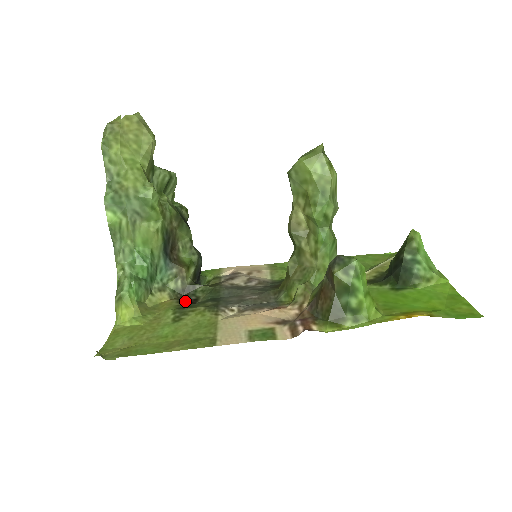
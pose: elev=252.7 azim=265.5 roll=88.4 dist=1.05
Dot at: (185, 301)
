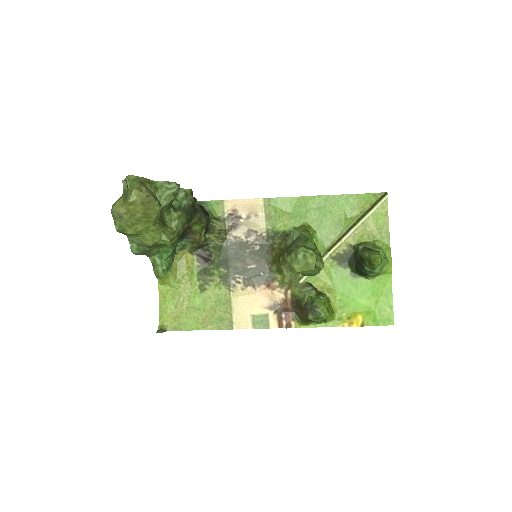
Dot at: (202, 258)
